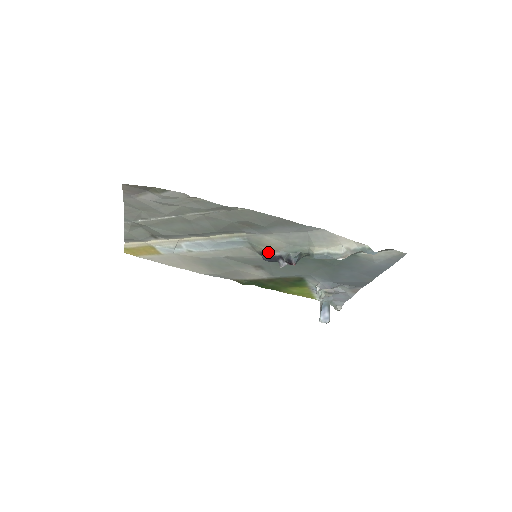
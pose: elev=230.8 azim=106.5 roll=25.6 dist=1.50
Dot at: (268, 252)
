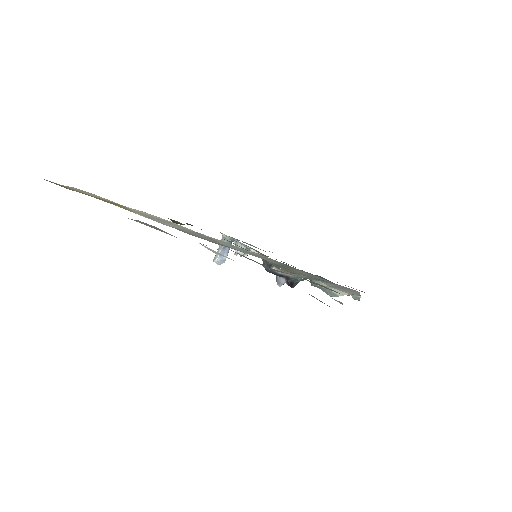
Dot at: occluded
